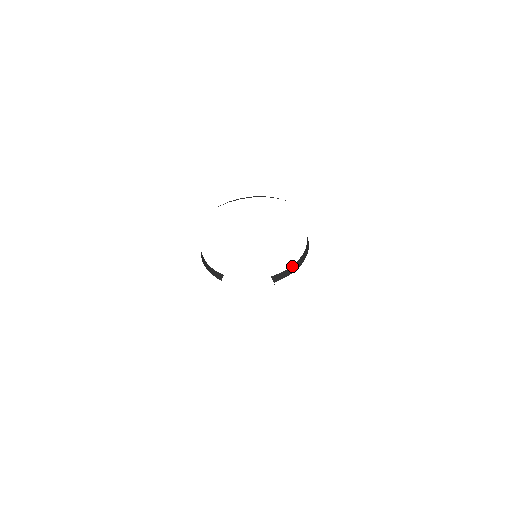
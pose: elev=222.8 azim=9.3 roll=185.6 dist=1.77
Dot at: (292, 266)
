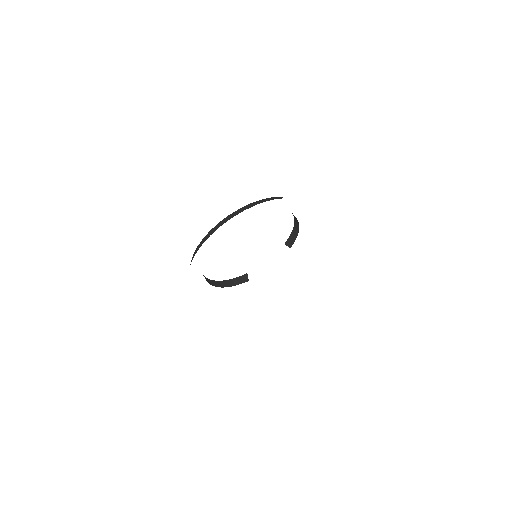
Dot at: (293, 227)
